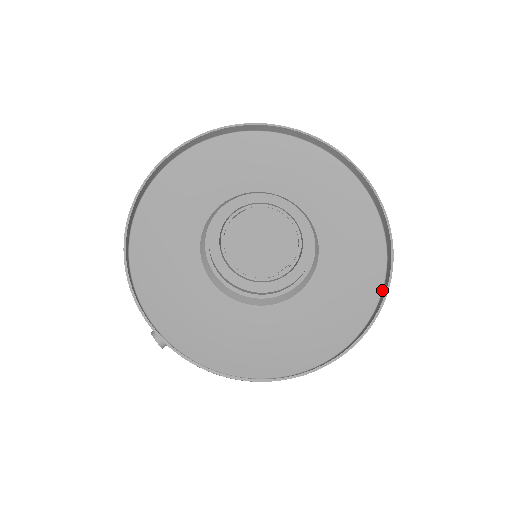
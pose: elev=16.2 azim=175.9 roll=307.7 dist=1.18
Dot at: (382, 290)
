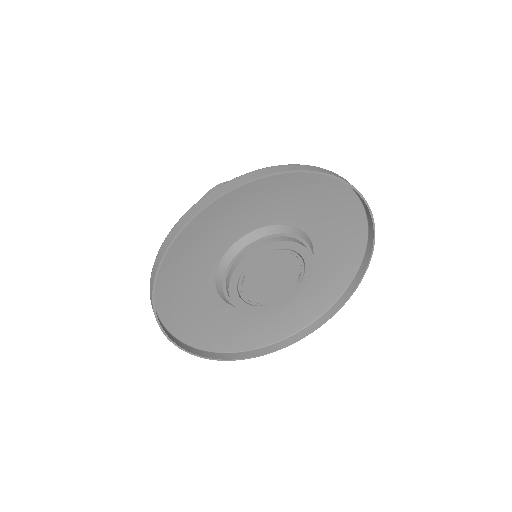
Dot at: (367, 221)
